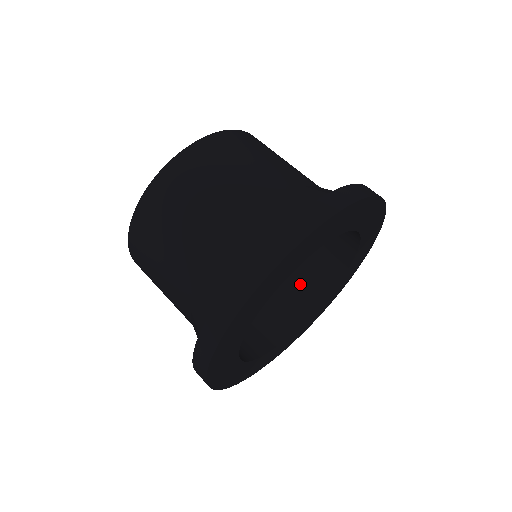
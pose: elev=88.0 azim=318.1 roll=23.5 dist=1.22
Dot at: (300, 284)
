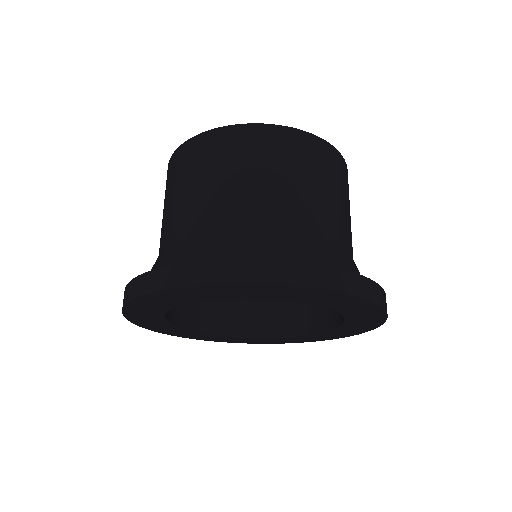
Dot at: (263, 308)
